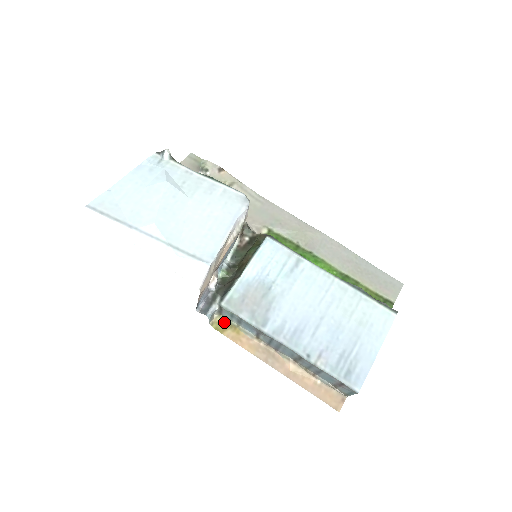
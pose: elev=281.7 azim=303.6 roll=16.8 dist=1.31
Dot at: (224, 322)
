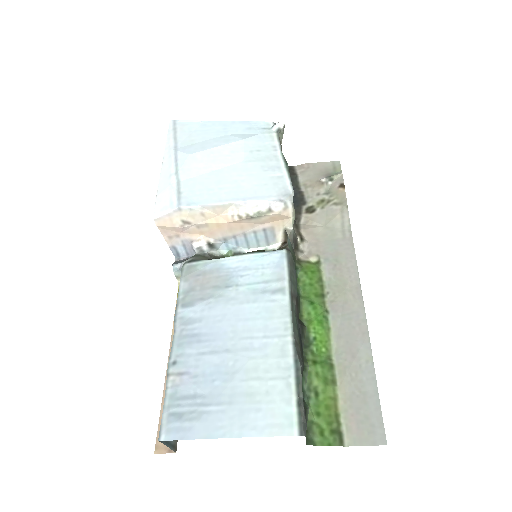
Dot at: occluded
